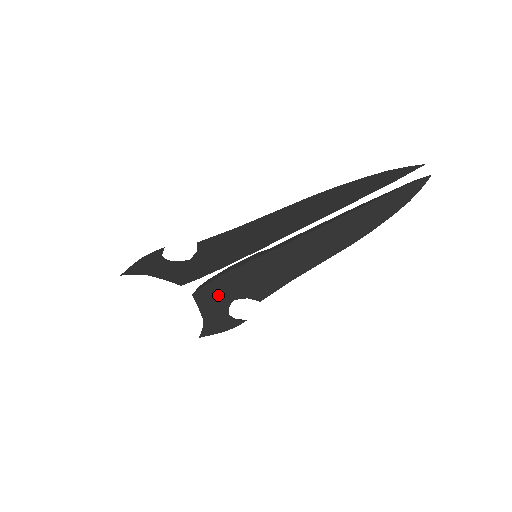
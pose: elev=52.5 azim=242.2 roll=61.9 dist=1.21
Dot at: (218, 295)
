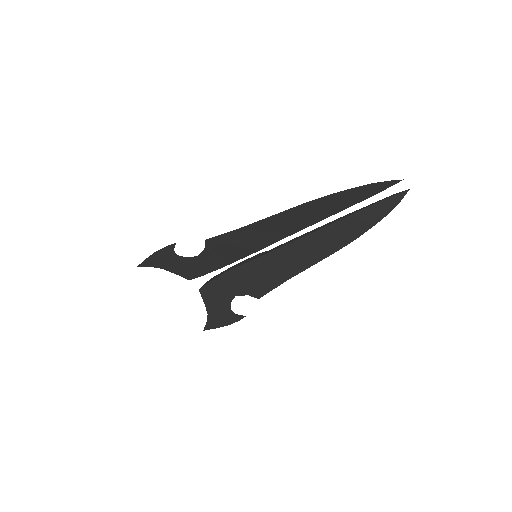
Dot at: (222, 291)
